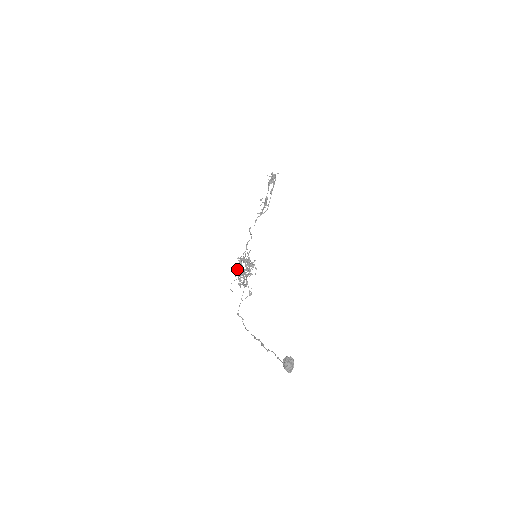
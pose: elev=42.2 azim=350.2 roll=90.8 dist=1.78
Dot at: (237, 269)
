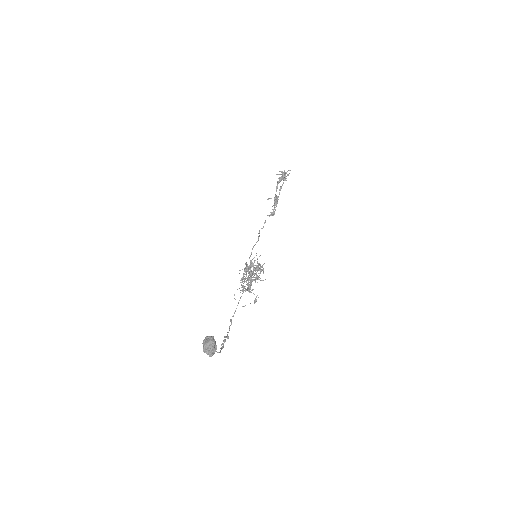
Dot at: occluded
